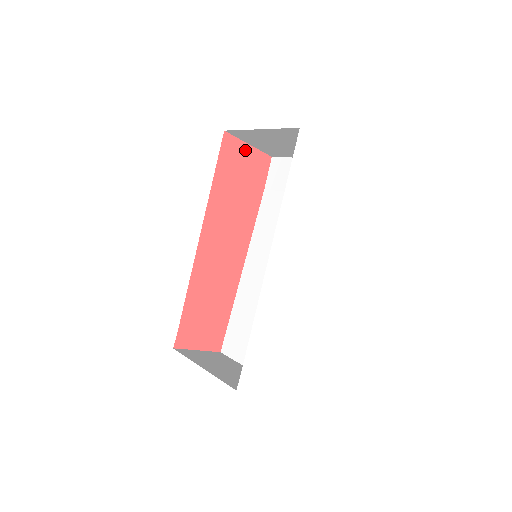
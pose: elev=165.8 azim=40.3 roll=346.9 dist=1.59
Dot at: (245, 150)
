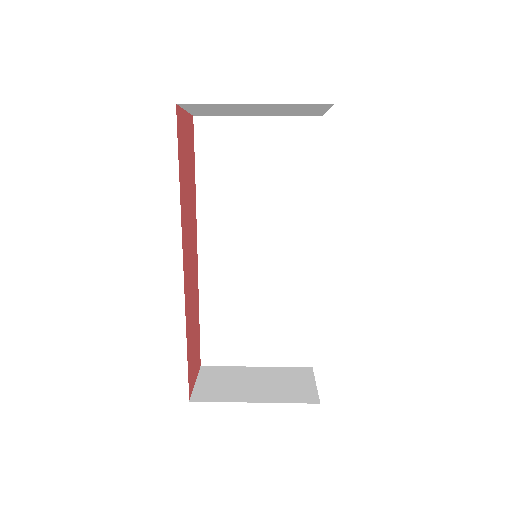
Dot at: (184, 120)
